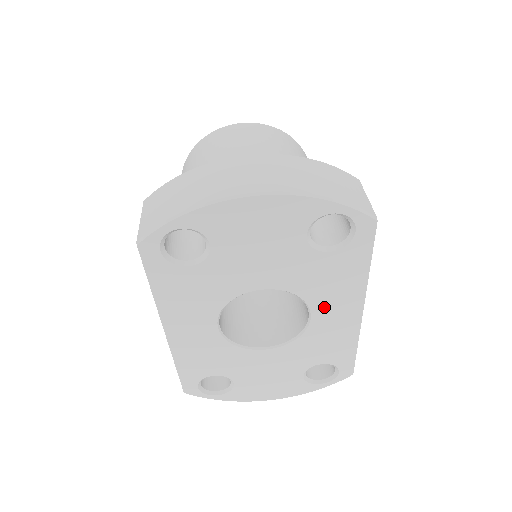
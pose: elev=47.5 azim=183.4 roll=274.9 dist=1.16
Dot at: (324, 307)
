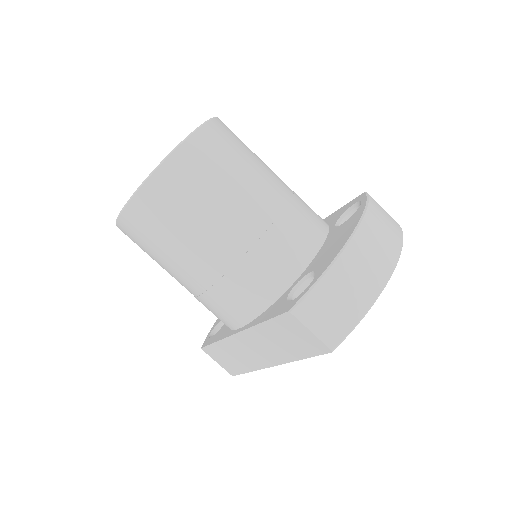
Dot at: occluded
